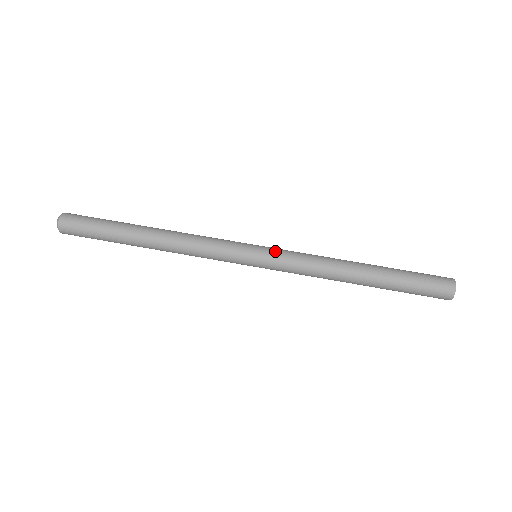
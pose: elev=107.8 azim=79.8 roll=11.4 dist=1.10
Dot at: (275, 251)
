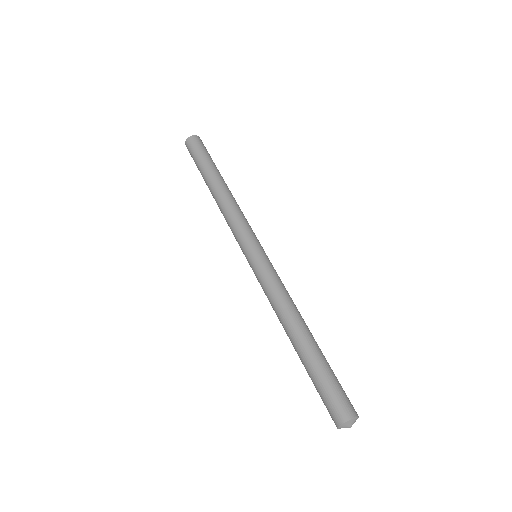
Dot at: (260, 264)
